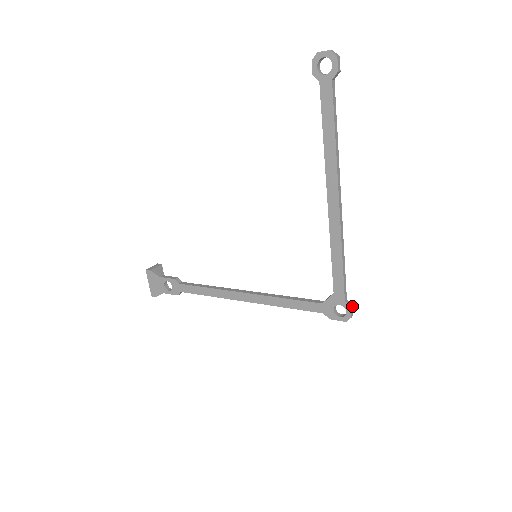
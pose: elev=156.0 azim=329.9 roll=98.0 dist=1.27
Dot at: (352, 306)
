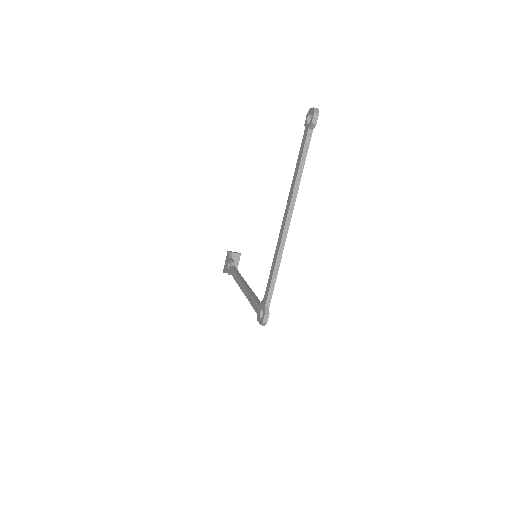
Dot at: occluded
